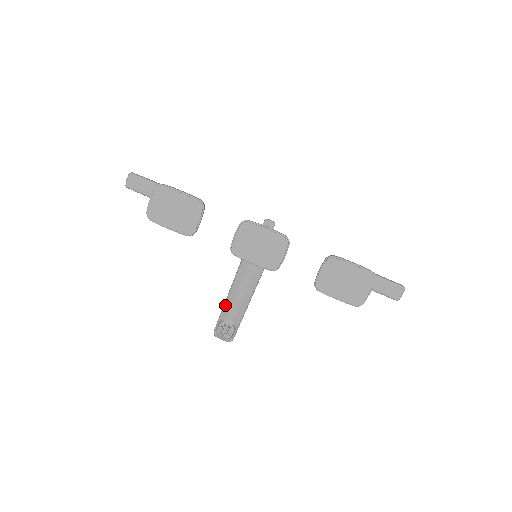
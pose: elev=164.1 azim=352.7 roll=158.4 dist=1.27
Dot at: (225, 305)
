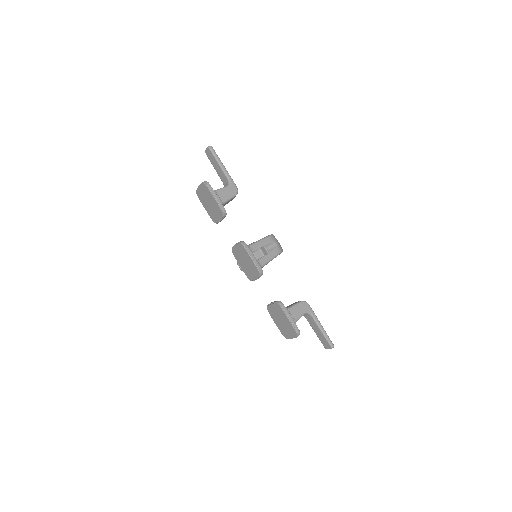
Dot at: occluded
